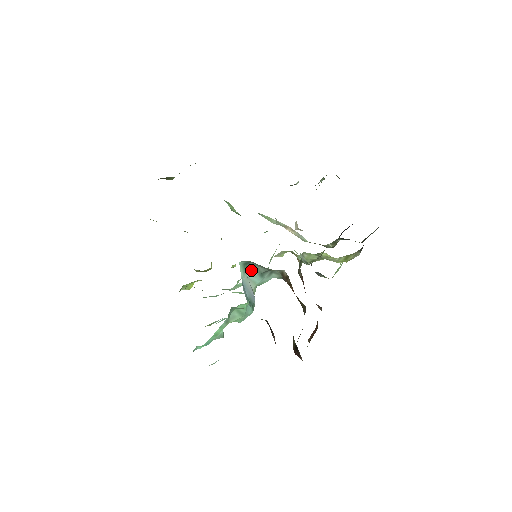
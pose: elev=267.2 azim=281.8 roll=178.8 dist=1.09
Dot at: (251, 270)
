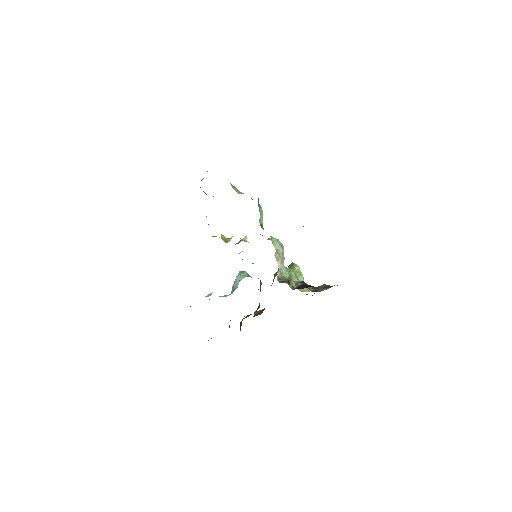
Dot at: (245, 273)
